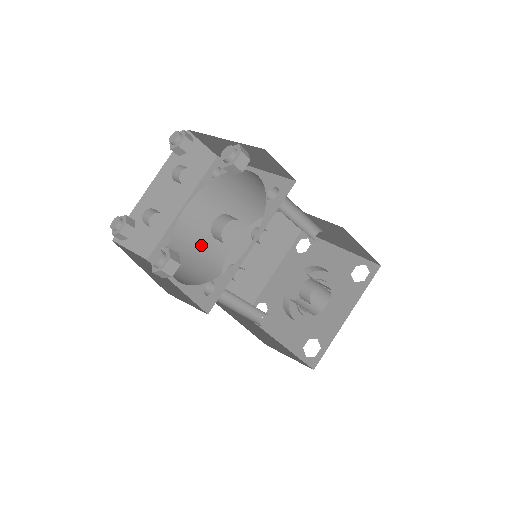
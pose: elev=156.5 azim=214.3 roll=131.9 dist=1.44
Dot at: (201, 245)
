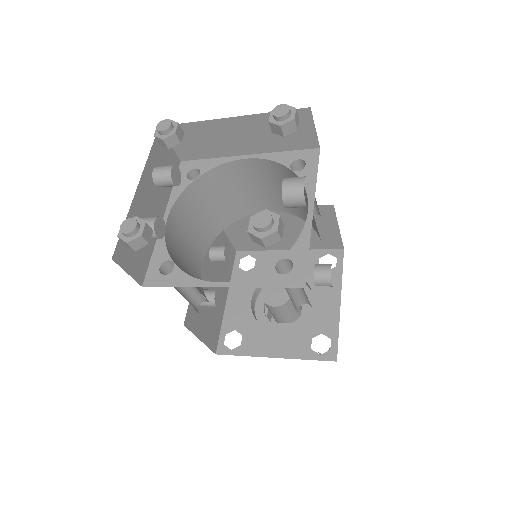
Dot at: (185, 264)
